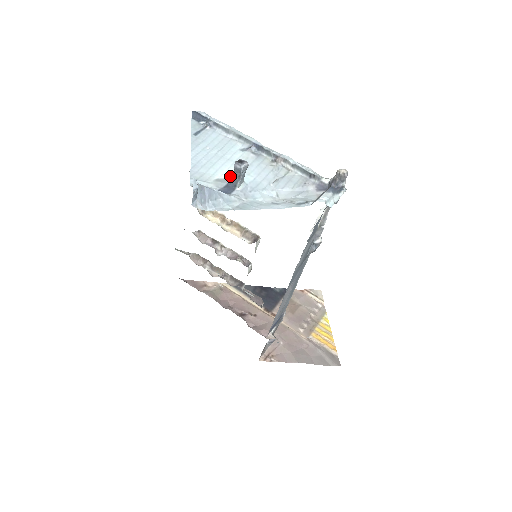
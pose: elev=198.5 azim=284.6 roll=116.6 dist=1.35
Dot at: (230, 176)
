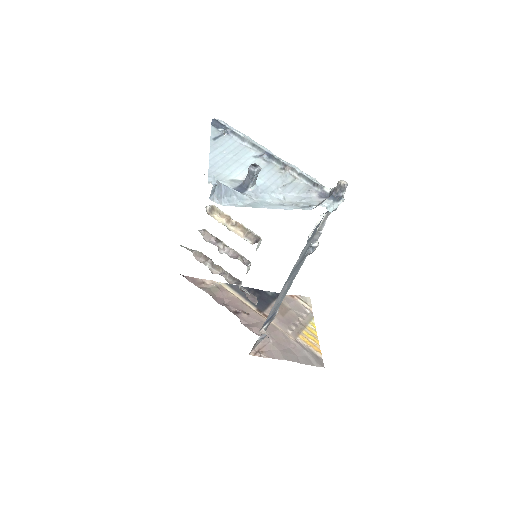
Dot at: (243, 178)
